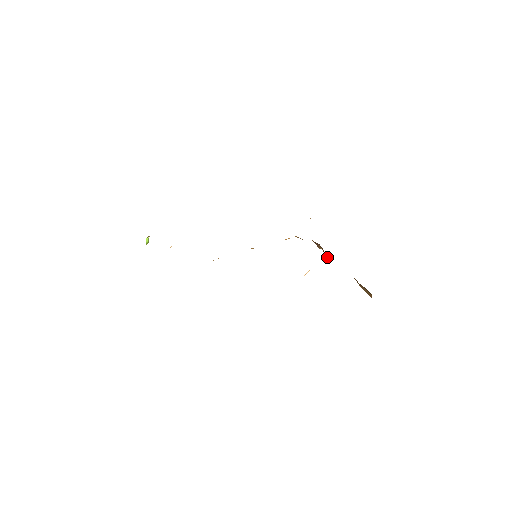
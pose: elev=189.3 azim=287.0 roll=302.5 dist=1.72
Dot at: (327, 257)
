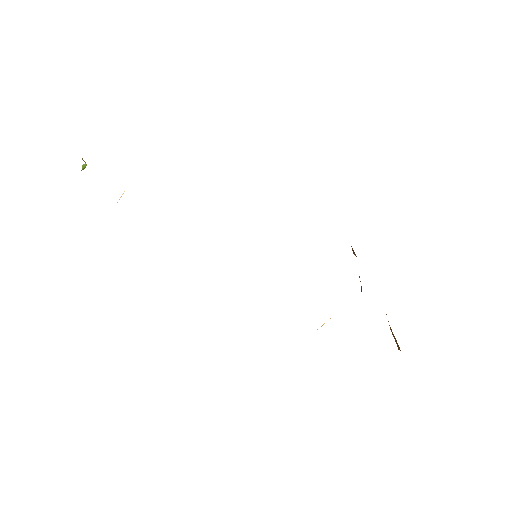
Dot at: (361, 286)
